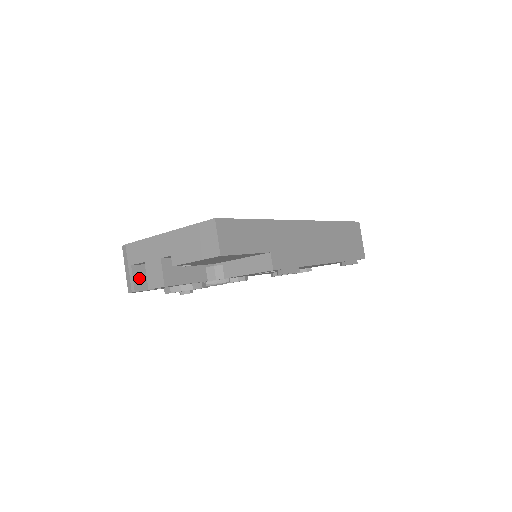
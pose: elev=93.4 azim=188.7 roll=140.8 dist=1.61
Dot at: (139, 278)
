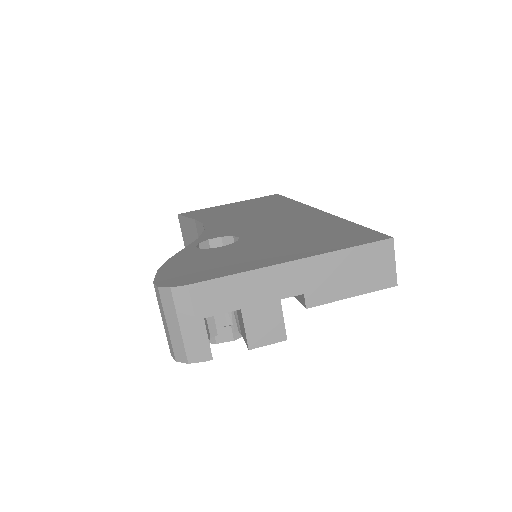
Dot at: occluded
